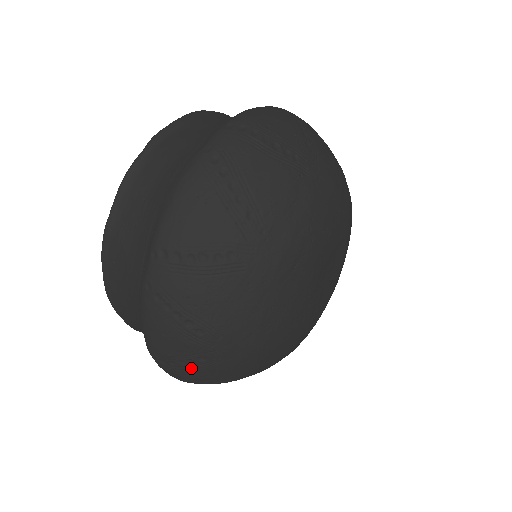
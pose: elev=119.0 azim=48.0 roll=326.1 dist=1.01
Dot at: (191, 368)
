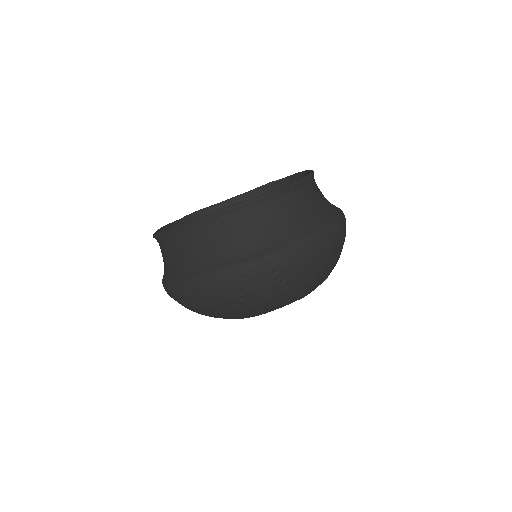
Dot at: (202, 304)
